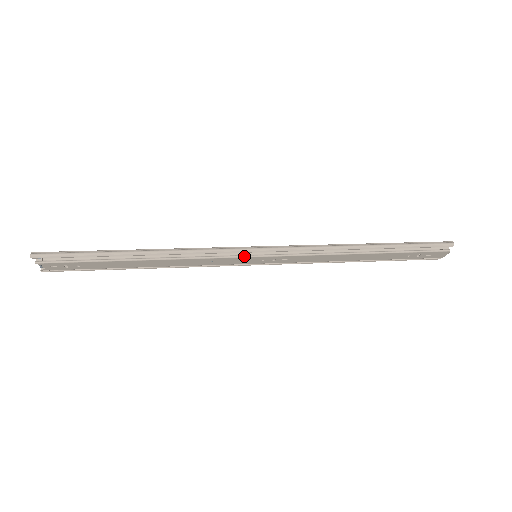
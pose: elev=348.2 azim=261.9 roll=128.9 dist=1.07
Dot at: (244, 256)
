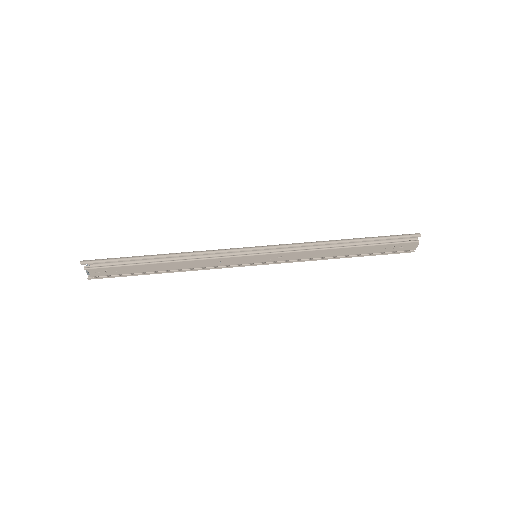
Dot at: (246, 255)
